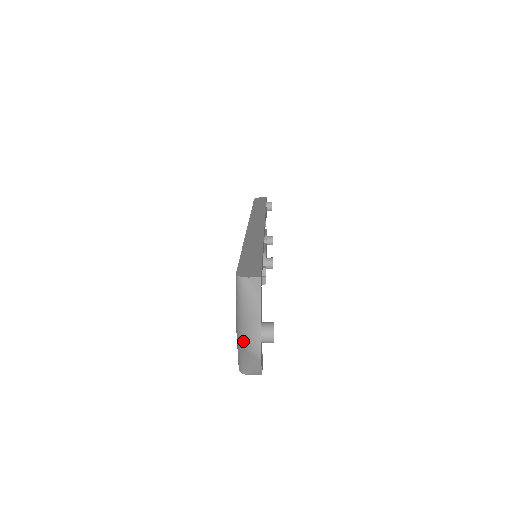
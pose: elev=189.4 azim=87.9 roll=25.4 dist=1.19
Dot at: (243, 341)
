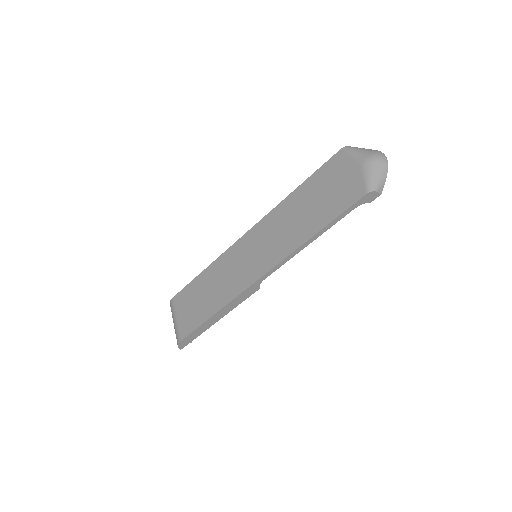
Dot at: (375, 158)
